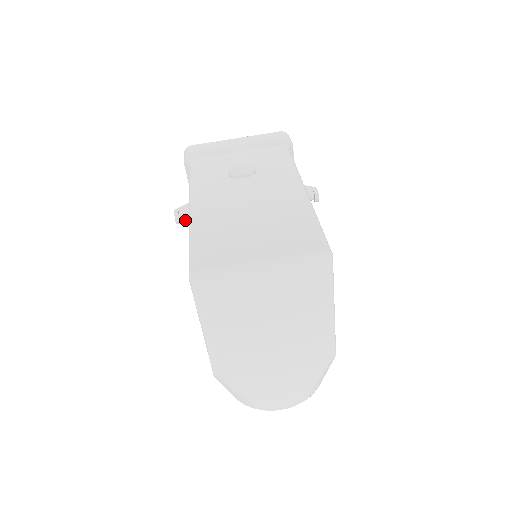
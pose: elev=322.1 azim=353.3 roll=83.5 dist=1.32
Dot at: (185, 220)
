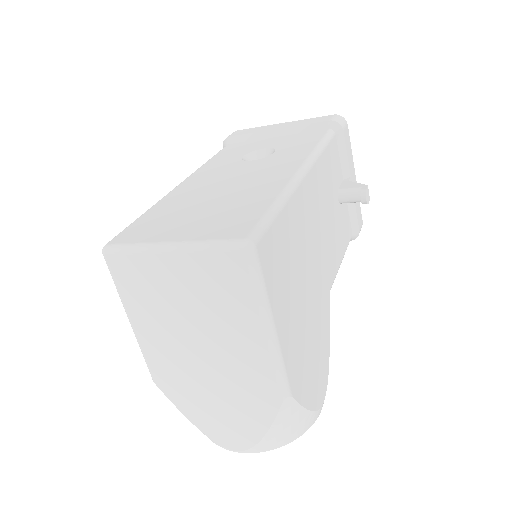
Dot at: occluded
